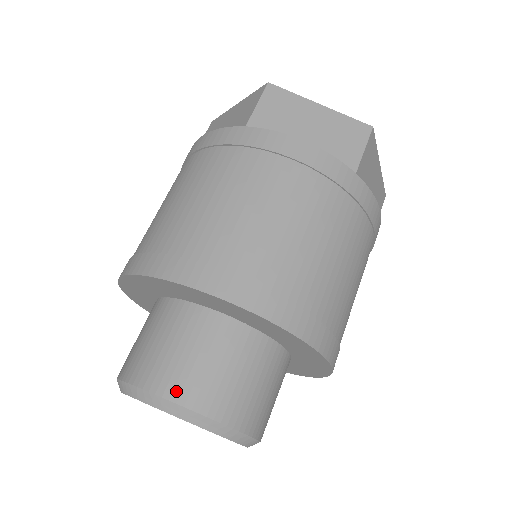
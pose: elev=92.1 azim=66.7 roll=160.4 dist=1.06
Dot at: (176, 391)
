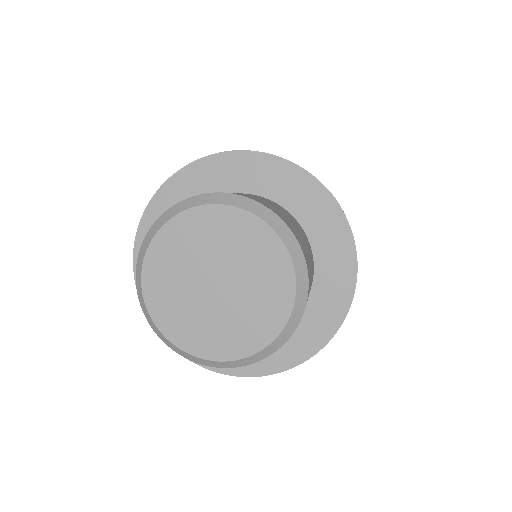
Dot at: (222, 192)
